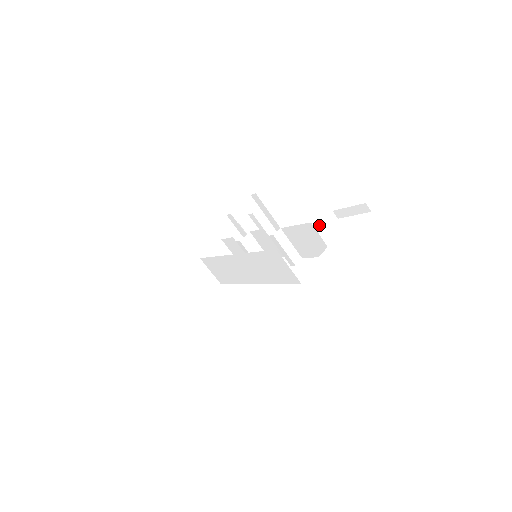
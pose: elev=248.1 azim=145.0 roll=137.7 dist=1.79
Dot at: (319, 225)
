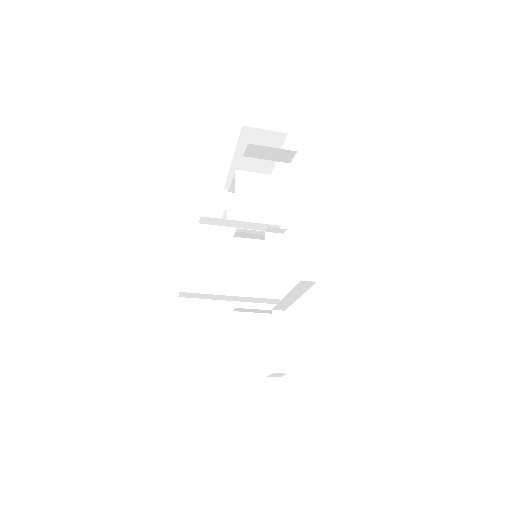
Dot at: (288, 293)
